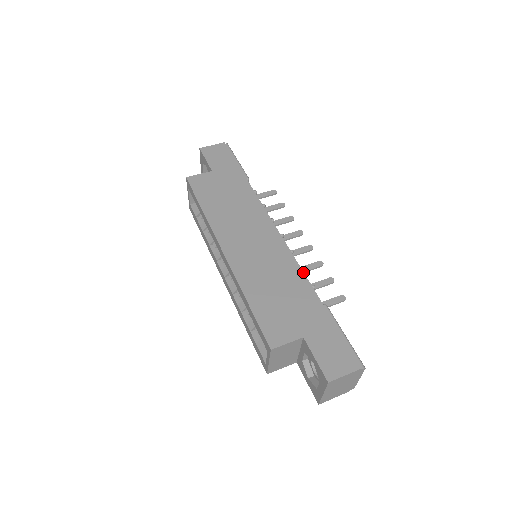
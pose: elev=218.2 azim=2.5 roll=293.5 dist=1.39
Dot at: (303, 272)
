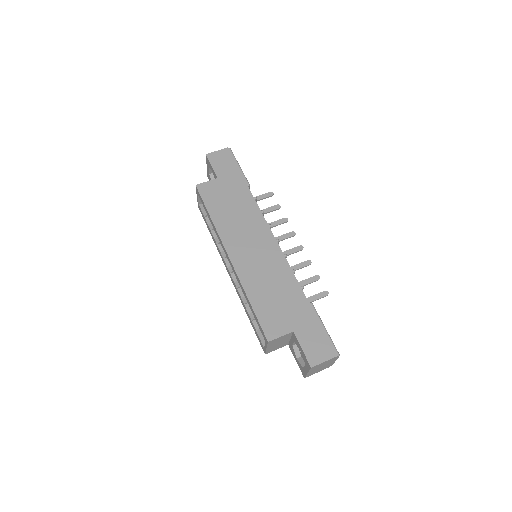
Dot at: (294, 275)
